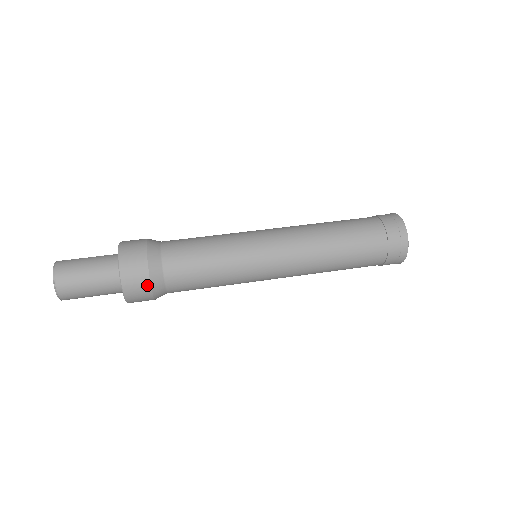
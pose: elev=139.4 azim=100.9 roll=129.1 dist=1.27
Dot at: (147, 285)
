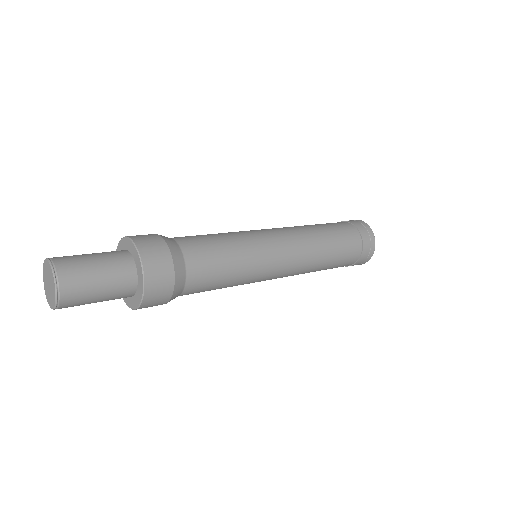
Dot at: (165, 248)
